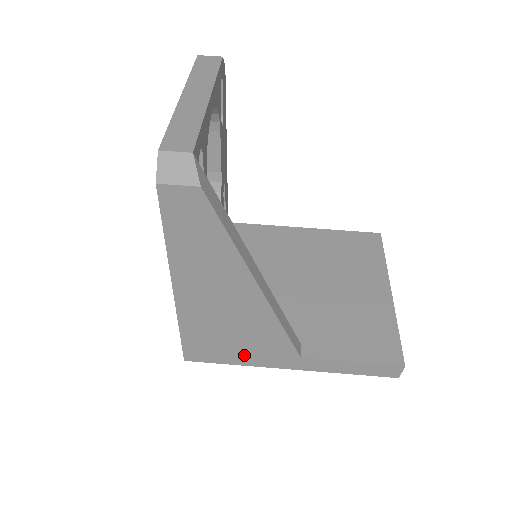
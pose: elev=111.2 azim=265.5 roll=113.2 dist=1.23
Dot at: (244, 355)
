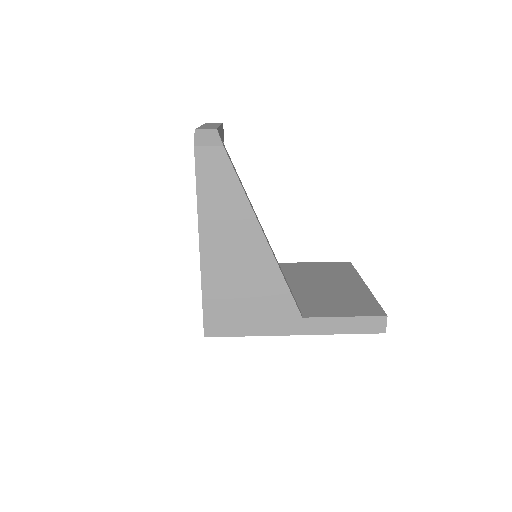
Dot at: (255, 321)
